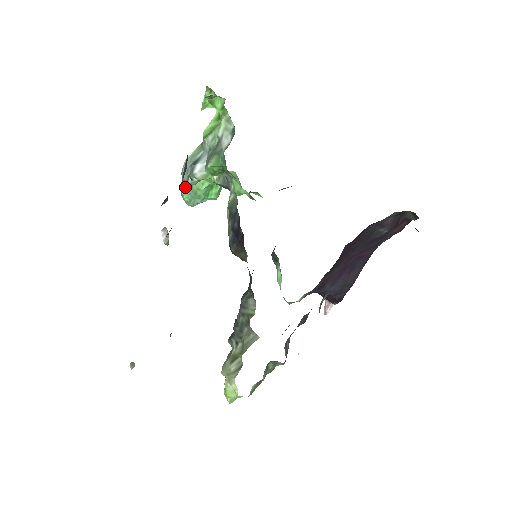
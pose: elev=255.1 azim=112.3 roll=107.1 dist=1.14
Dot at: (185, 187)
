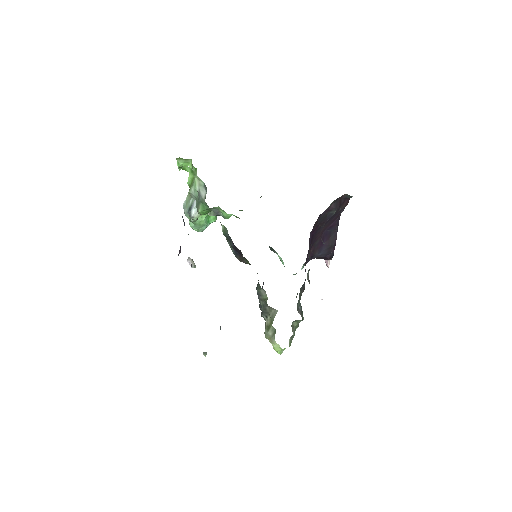
Dot at: (191, 223)
